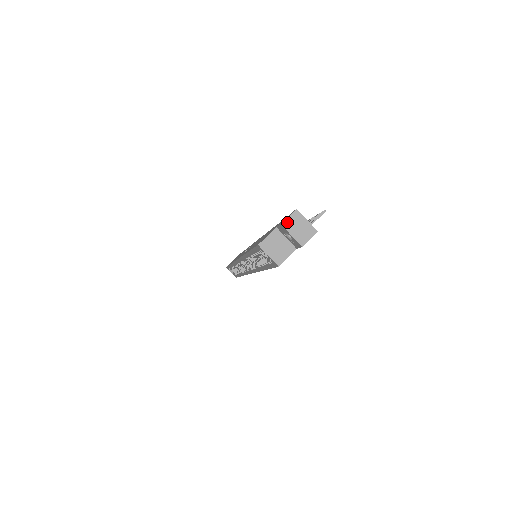
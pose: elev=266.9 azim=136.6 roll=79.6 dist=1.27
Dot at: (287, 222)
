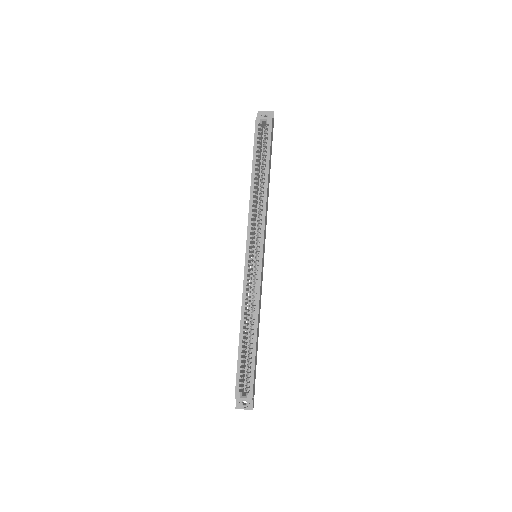
Dot at: (259, 112)
